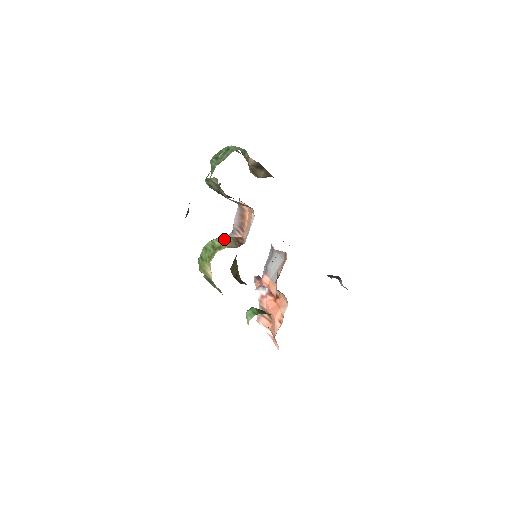
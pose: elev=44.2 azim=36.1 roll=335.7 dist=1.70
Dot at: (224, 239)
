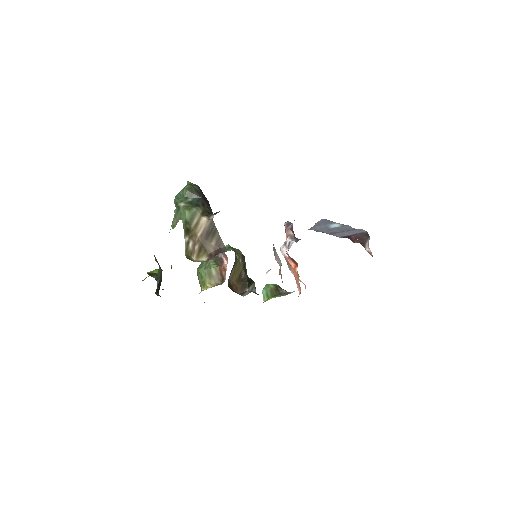
Dot at: (208, 273)
